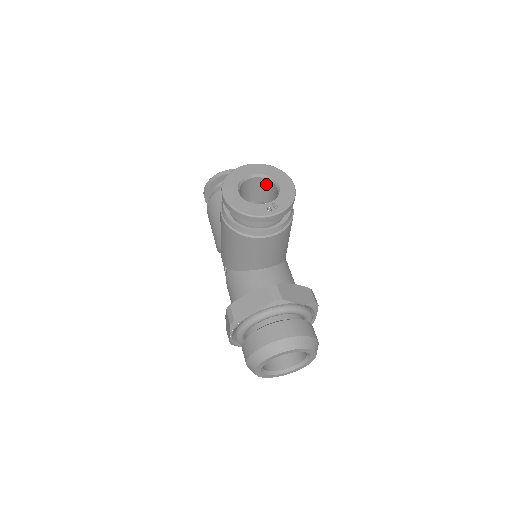
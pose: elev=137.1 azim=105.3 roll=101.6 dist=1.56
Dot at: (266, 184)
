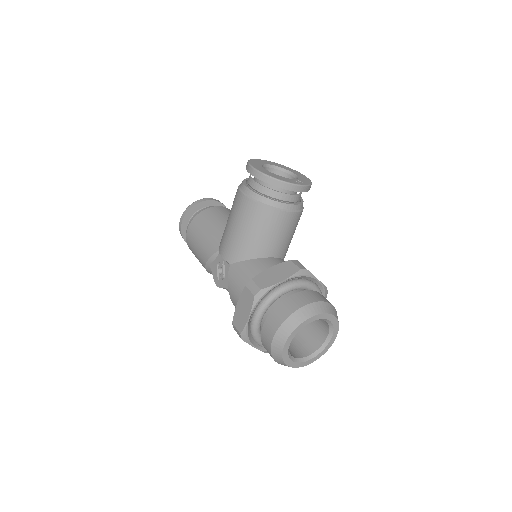
Dot at: occluded
